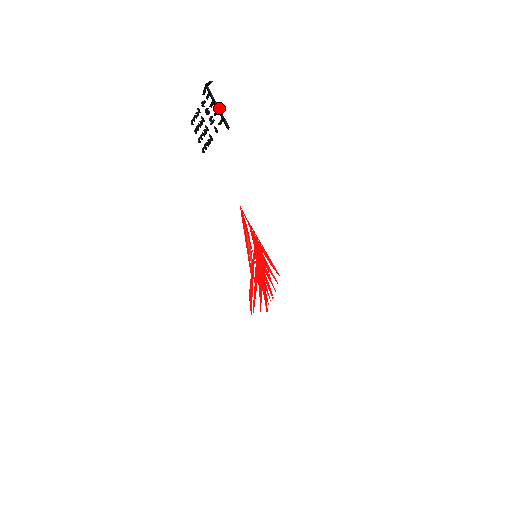
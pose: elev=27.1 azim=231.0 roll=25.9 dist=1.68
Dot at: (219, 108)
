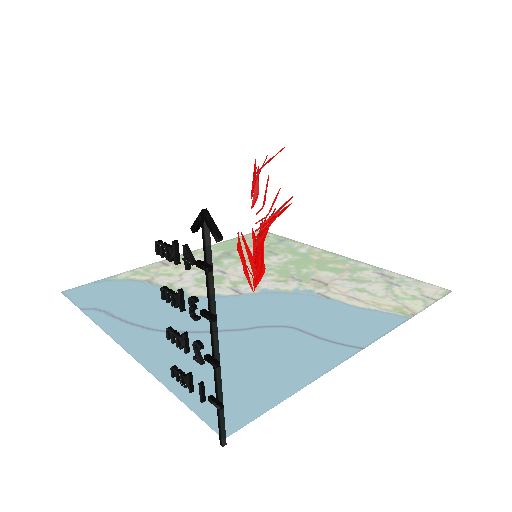
Dot at: (218, 363)
